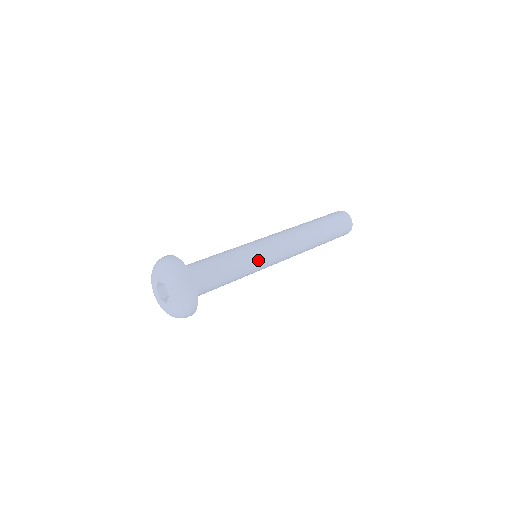
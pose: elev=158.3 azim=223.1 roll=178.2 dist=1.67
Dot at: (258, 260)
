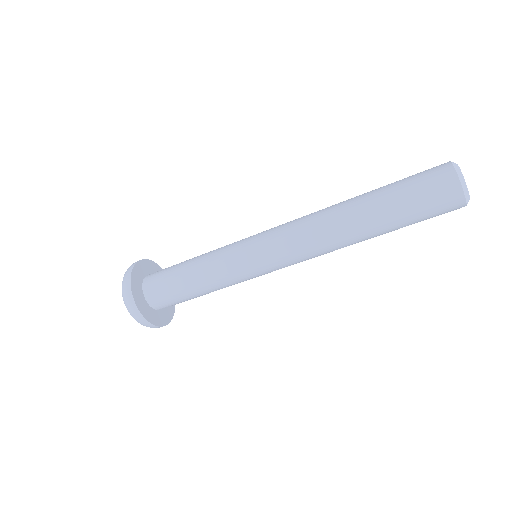
Dot at: (241, 272)
